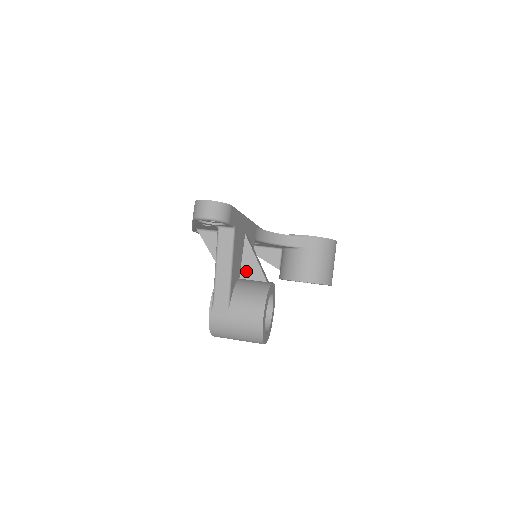
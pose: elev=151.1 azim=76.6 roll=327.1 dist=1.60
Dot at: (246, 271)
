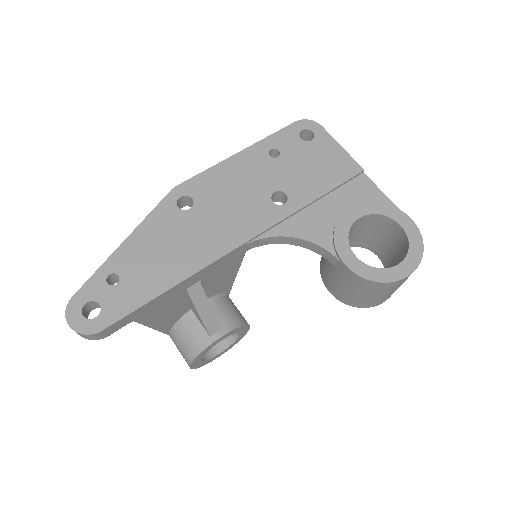
Dot at: (194, 312)
